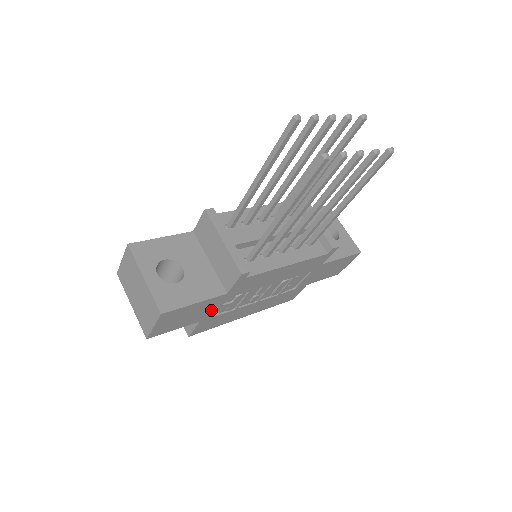
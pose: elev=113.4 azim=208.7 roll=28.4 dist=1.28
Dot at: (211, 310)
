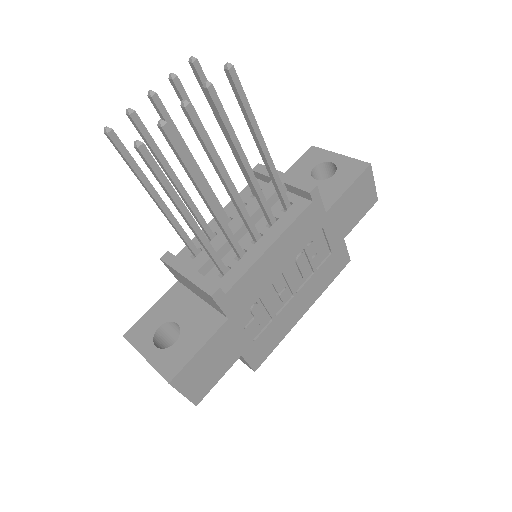
Dot at: (237, 340)
